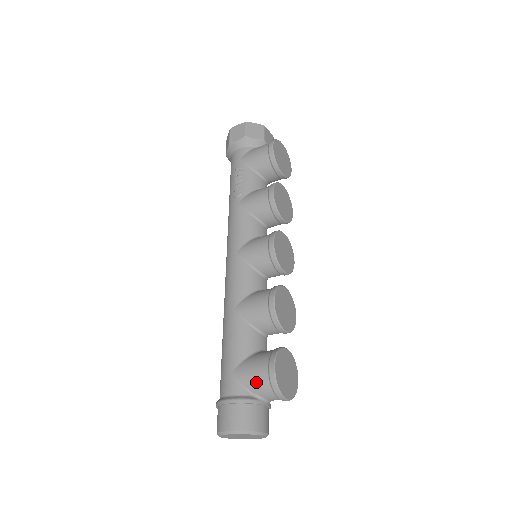
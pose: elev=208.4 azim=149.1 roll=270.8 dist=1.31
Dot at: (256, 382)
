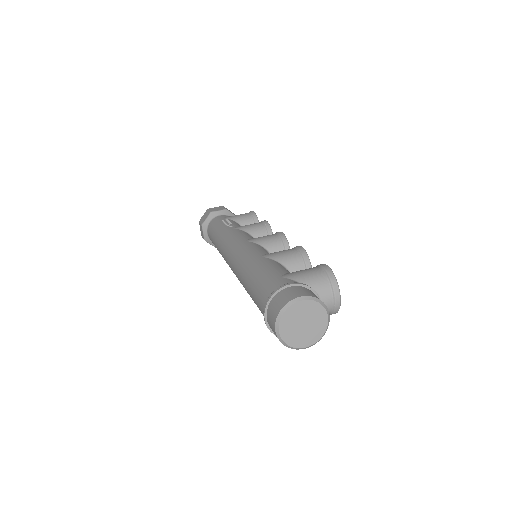
Dot at: (311, 277)
